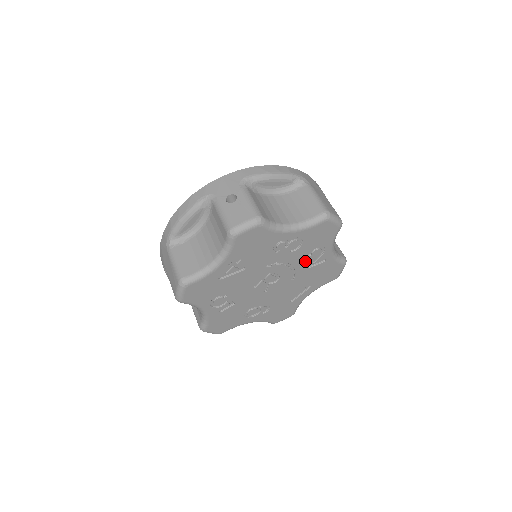
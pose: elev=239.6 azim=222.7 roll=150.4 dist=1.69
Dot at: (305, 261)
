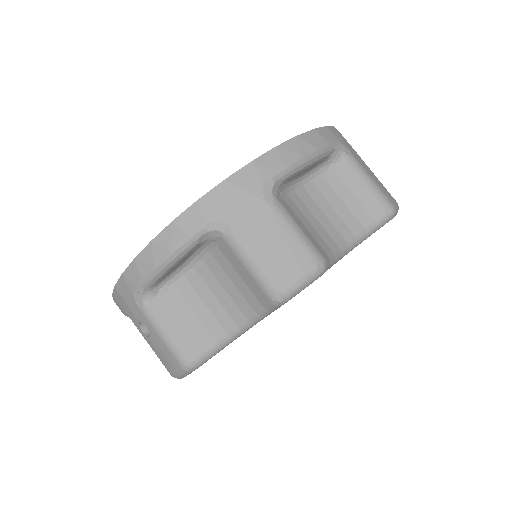
Dot at: occluded
